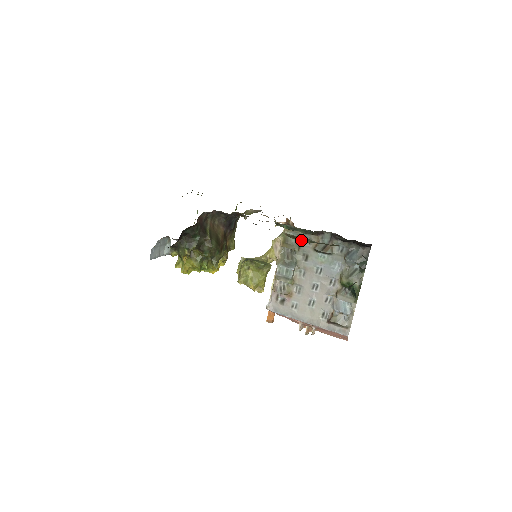
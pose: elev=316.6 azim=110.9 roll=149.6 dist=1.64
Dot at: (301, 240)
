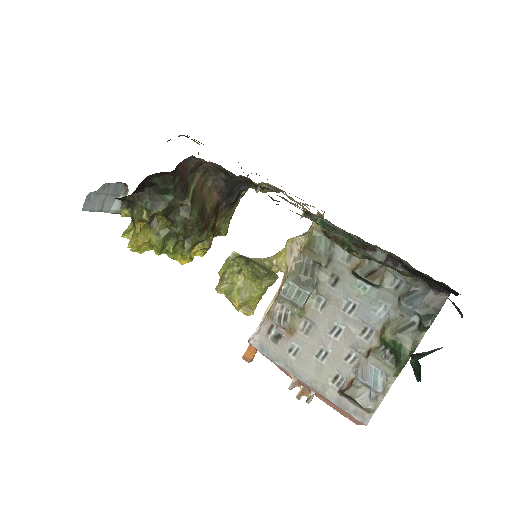
Dot at: (348, 248)
